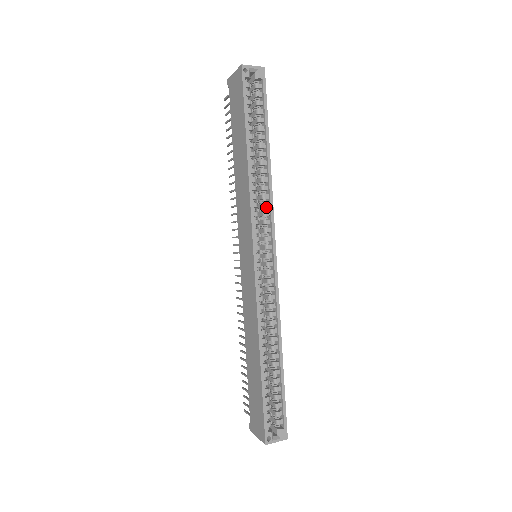
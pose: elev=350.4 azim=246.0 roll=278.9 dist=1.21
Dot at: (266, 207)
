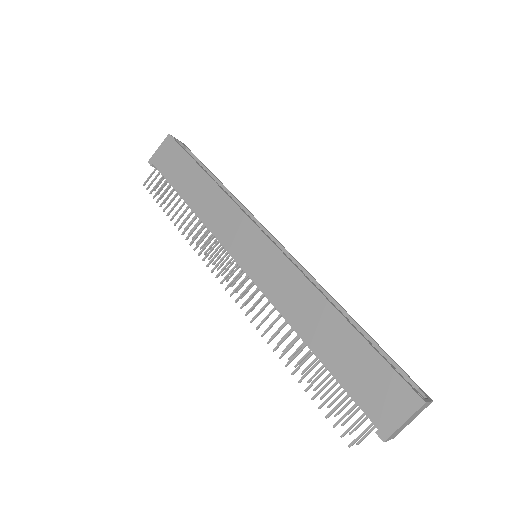
Dot at: occluded
